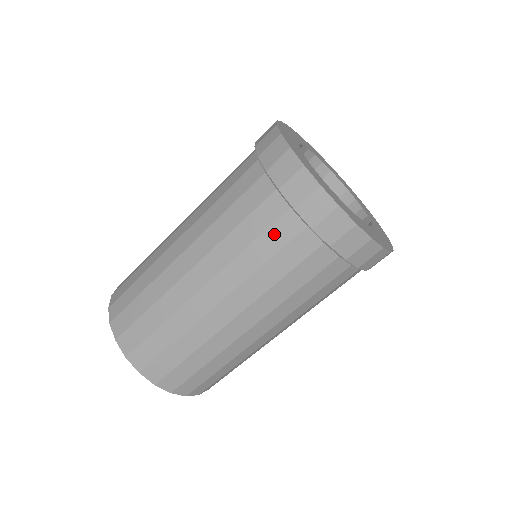
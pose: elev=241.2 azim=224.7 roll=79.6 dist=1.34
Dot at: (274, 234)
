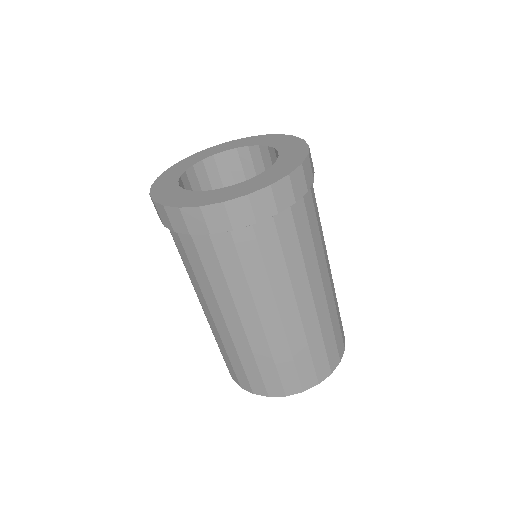
Dot at: (285, 237)
